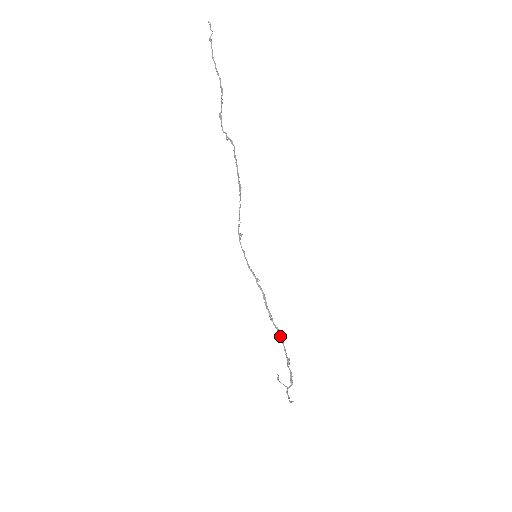
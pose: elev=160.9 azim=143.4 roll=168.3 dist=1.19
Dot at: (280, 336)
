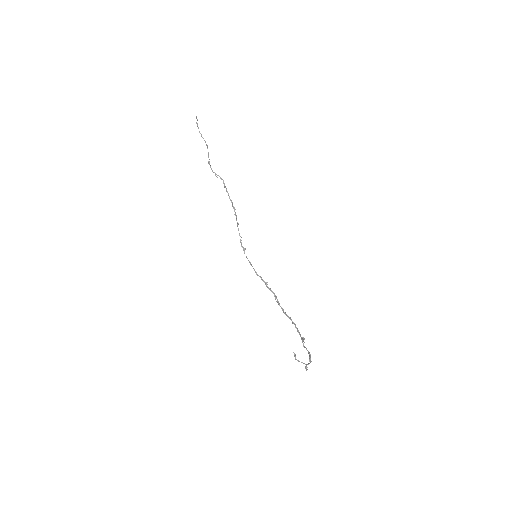
Dot at: (293, 322)
